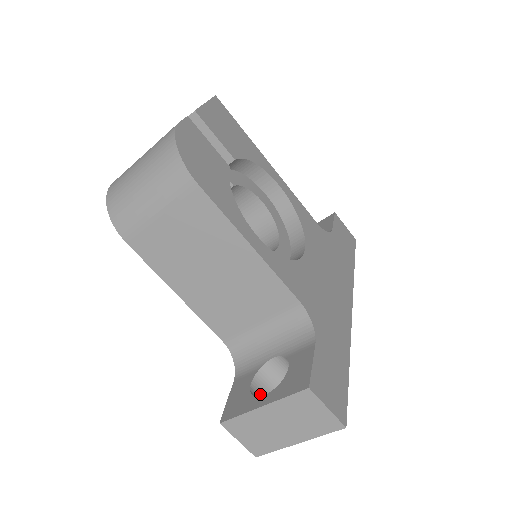
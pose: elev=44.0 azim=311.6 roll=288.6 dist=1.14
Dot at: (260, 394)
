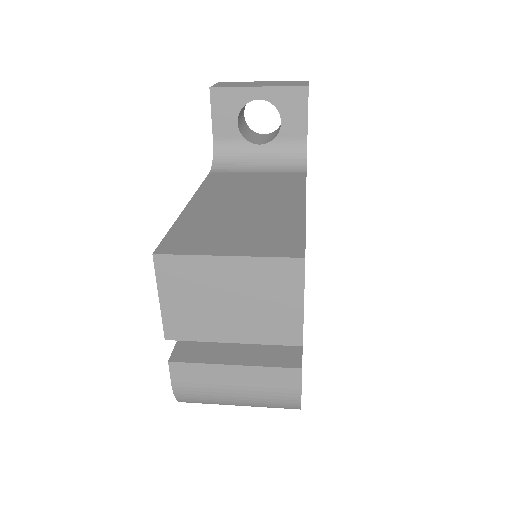
Dot at: occluded
